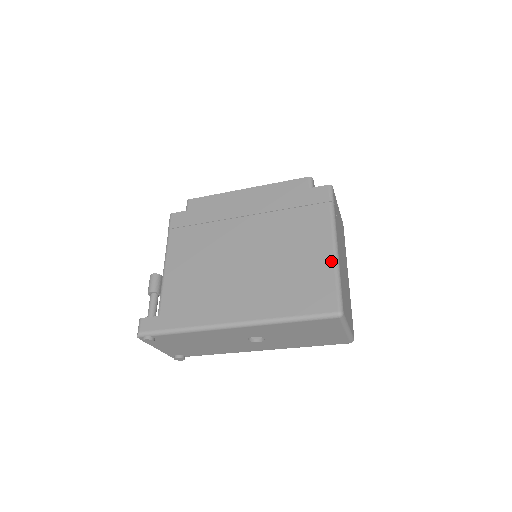
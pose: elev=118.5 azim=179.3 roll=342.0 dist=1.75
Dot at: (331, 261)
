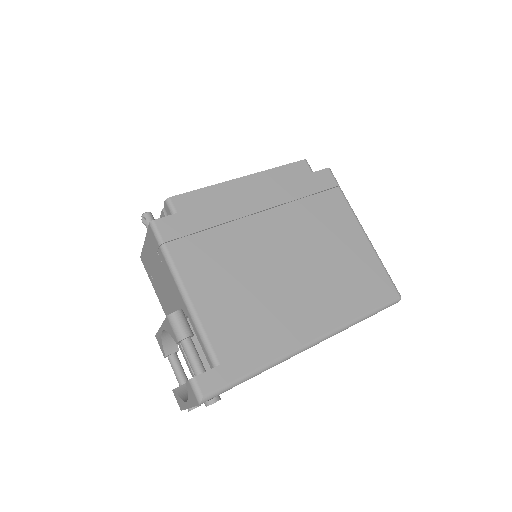
Dot at: (370, 248)
